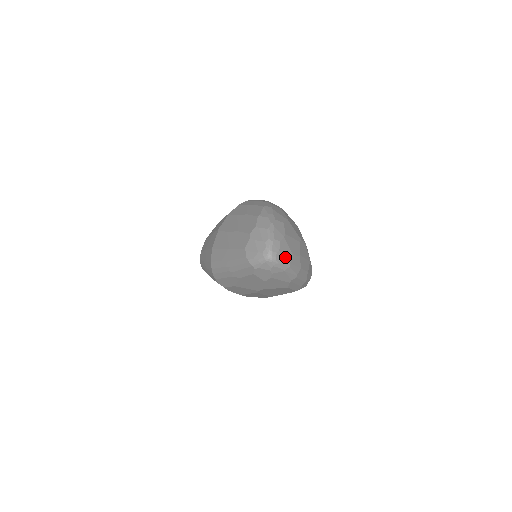
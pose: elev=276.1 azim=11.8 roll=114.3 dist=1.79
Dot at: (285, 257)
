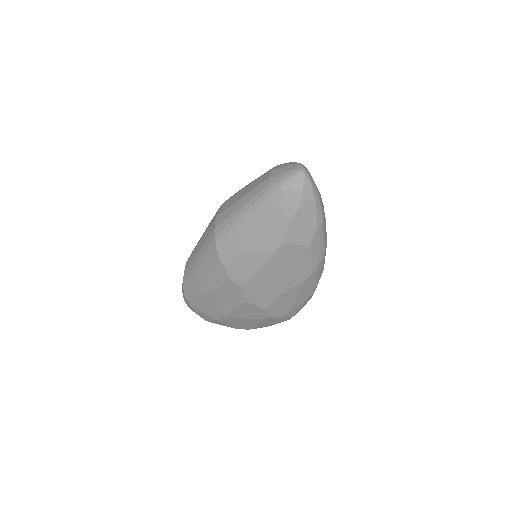
Dot at: (315, 185)
